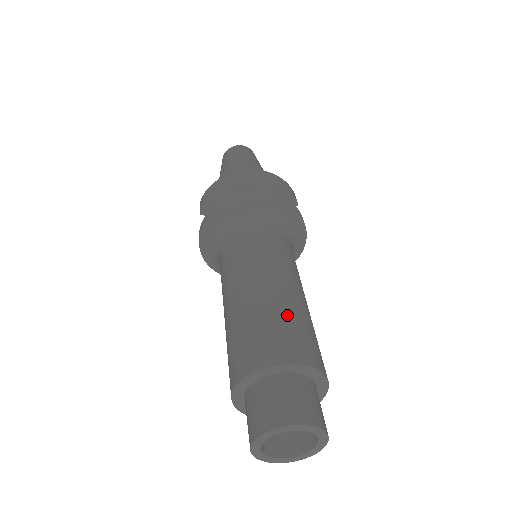
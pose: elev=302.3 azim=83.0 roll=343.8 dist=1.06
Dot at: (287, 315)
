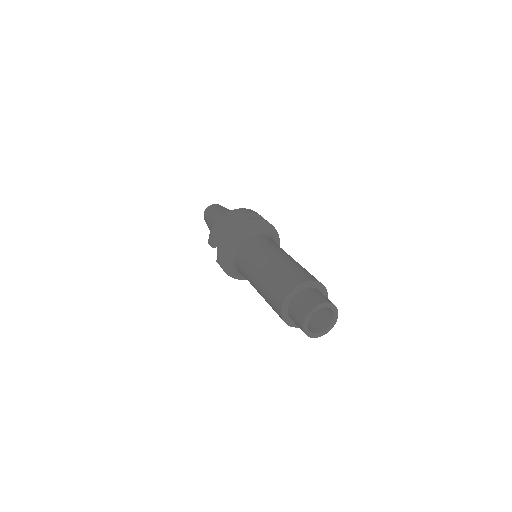
Dot at: (290, 266)
